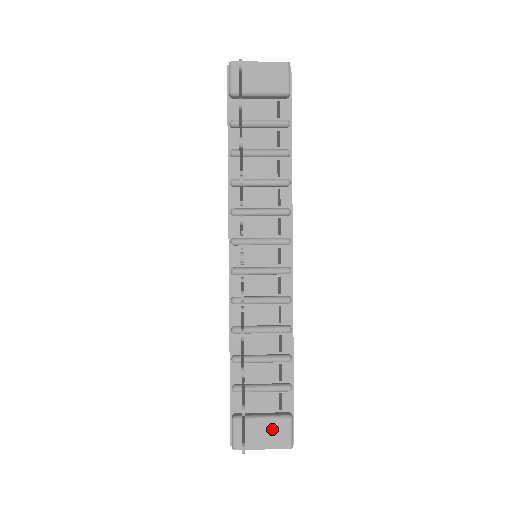
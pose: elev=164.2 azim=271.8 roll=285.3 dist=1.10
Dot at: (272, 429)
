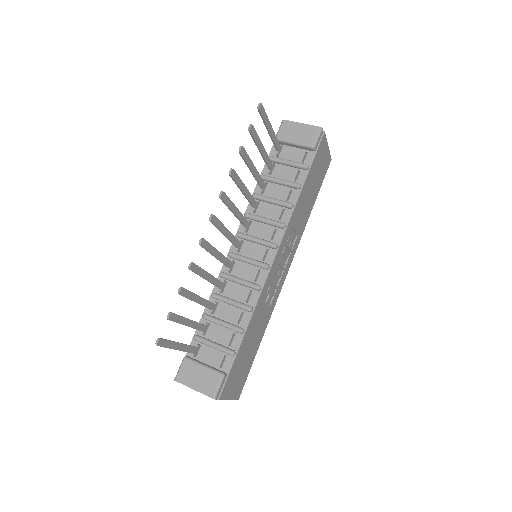
Dot at: (206, 377)
